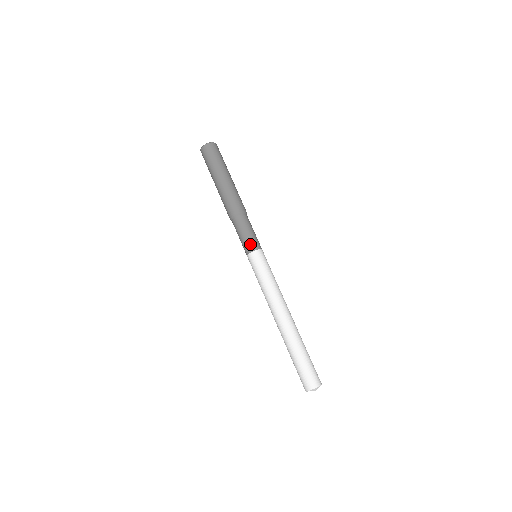
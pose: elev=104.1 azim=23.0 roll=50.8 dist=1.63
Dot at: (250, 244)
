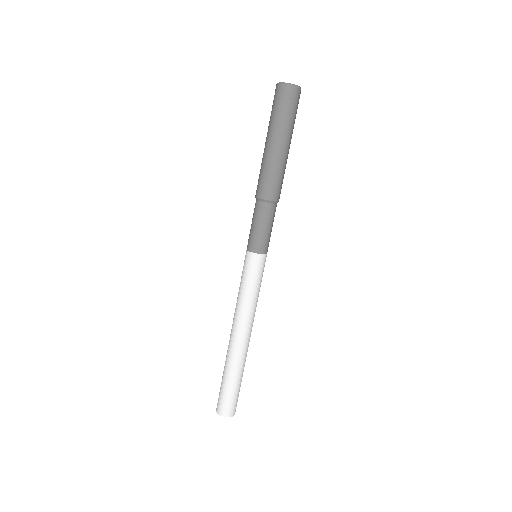
Dot at: (249, 241)
